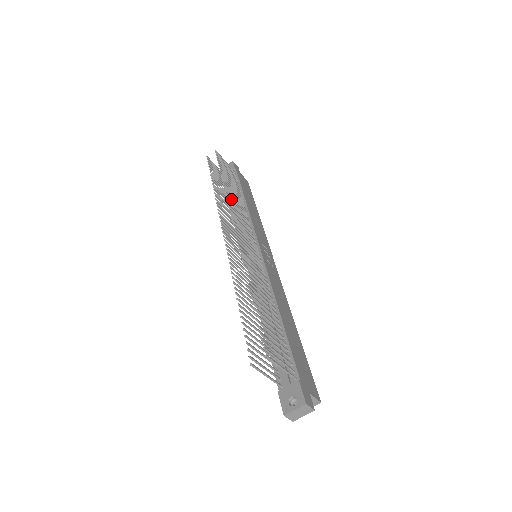
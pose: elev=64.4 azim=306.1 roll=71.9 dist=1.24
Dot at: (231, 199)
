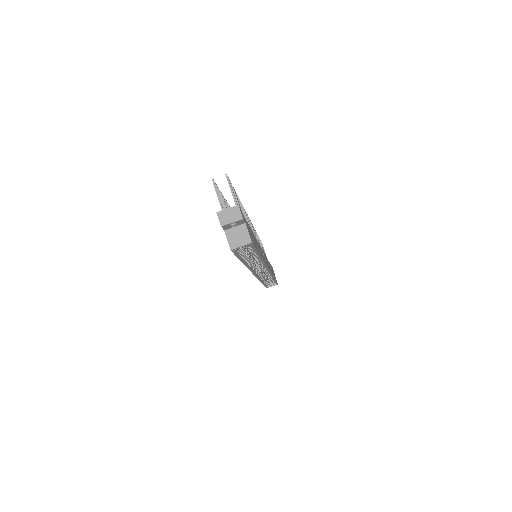
Dot at: (257, 236)
